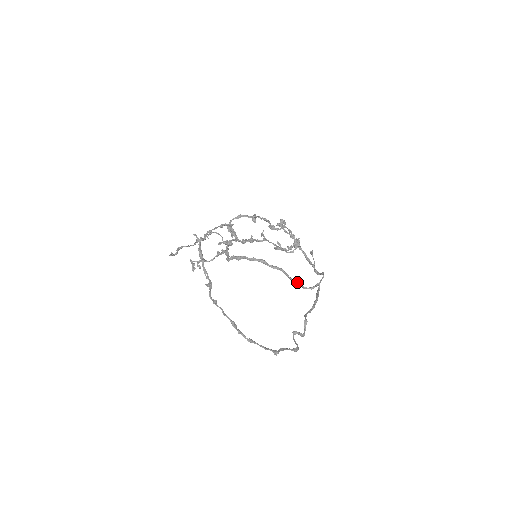
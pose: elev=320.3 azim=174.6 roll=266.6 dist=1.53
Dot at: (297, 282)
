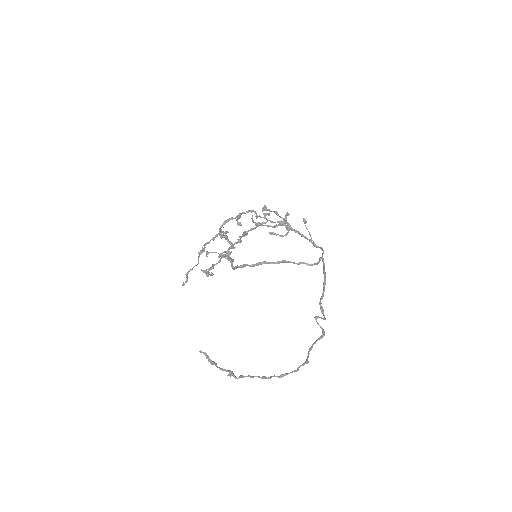
Dot at: (302, 263)
